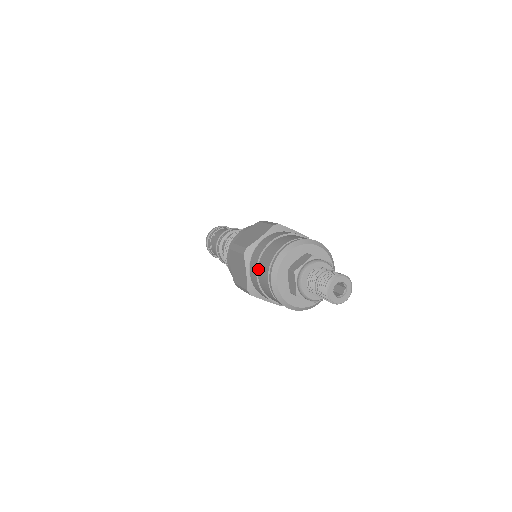
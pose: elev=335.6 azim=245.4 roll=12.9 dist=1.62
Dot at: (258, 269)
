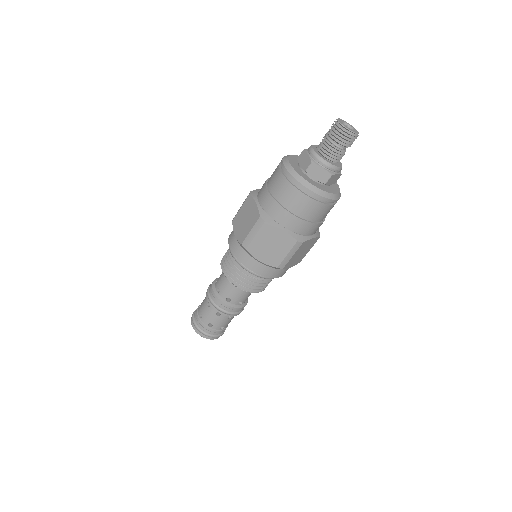
Dot at: (287, 209)
